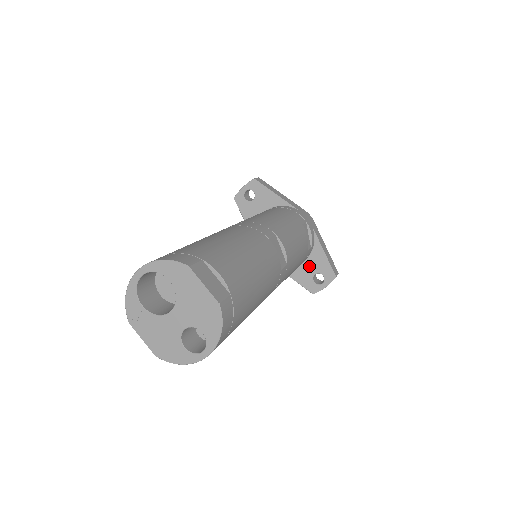
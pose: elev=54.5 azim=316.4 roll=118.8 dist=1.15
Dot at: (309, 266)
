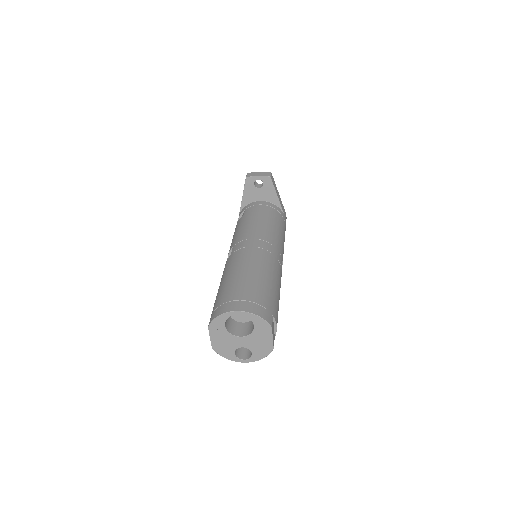
Dot at: occluded
